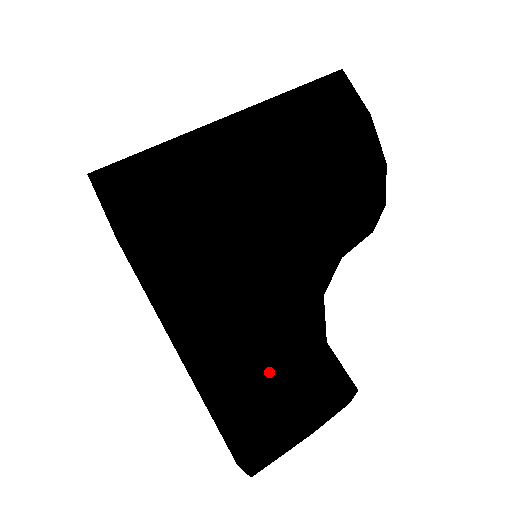
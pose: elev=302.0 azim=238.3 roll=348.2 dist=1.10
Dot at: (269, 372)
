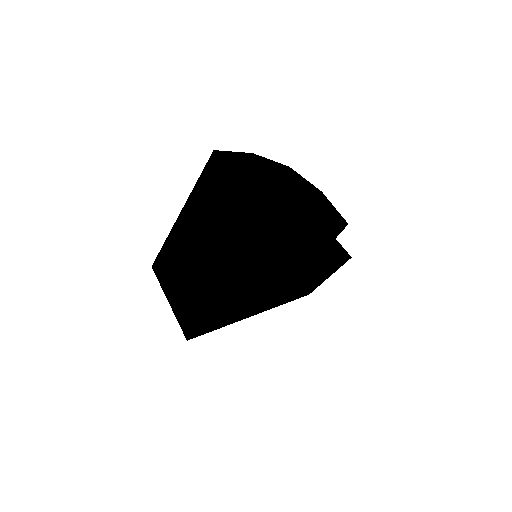
Dot at: occluded
